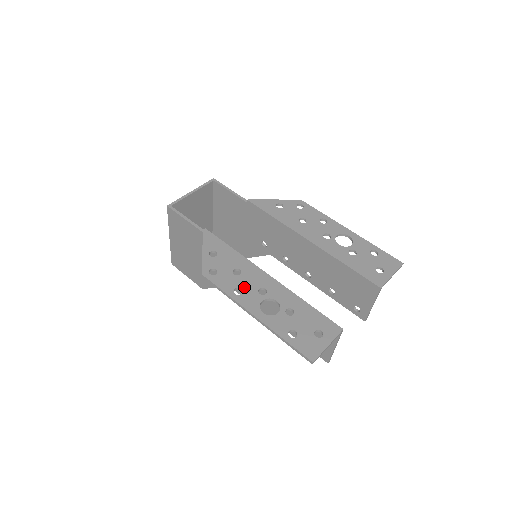
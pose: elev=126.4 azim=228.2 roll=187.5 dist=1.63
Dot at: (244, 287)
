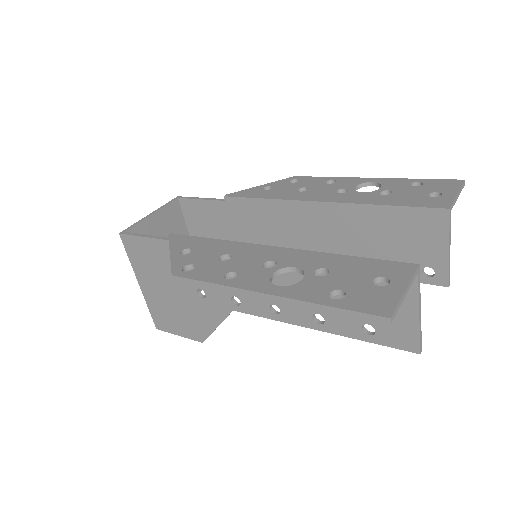
Dot at: (239, 268)
